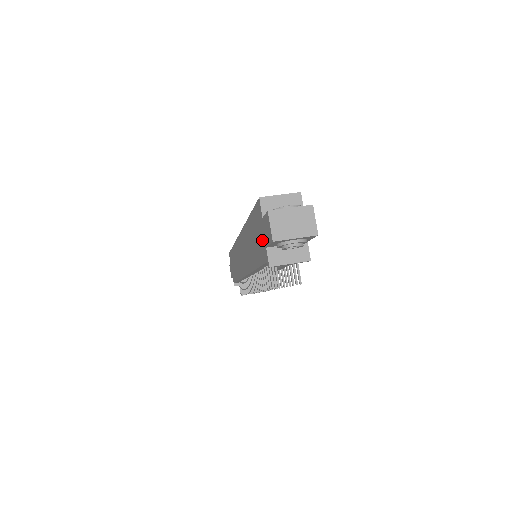
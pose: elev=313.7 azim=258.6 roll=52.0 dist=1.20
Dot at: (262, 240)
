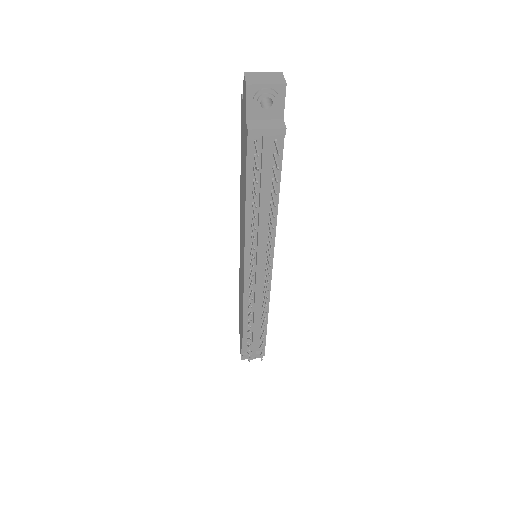
Dot at: (244, 128)
